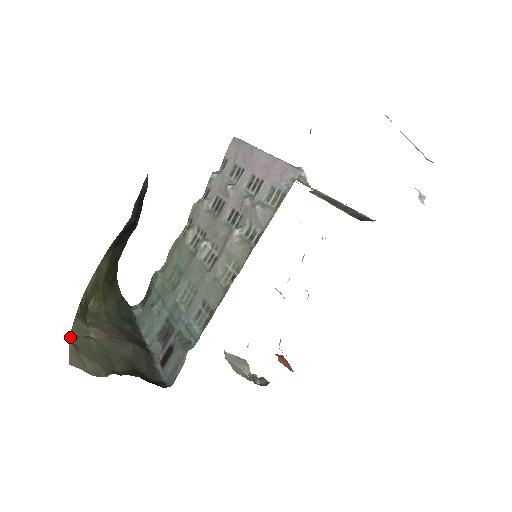
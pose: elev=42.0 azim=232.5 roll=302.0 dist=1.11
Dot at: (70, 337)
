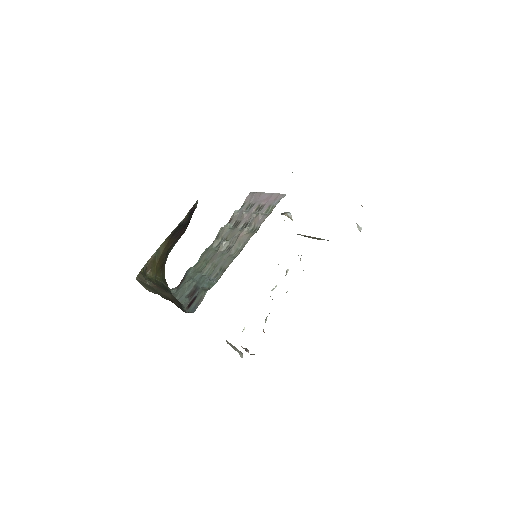
Dot at: (136, 279)
